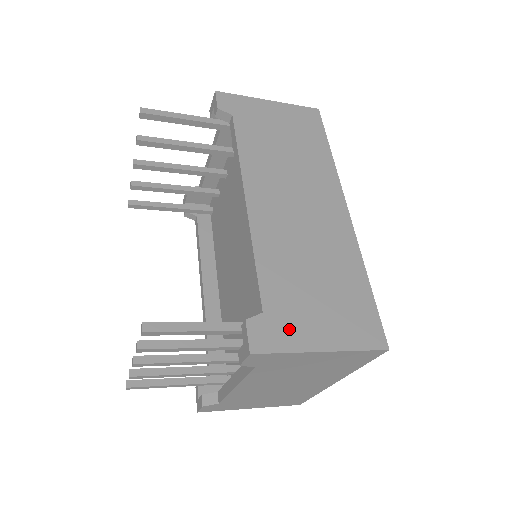
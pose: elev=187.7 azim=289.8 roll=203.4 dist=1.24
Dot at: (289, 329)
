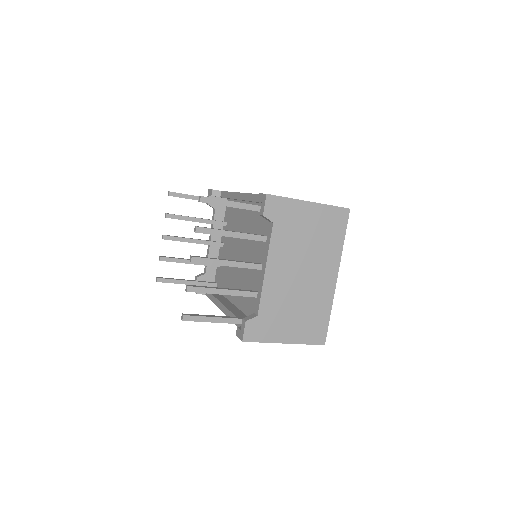
Dot at: occluded
